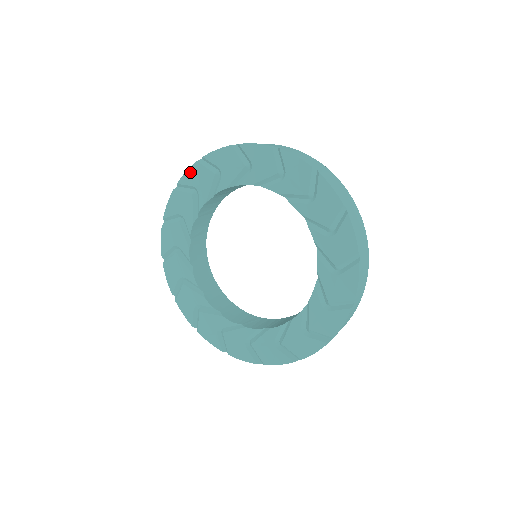
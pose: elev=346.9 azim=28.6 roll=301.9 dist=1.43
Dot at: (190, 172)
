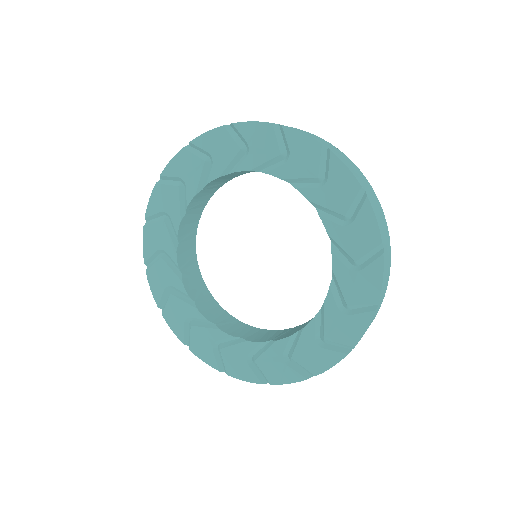
Dot at: (153, 198)
